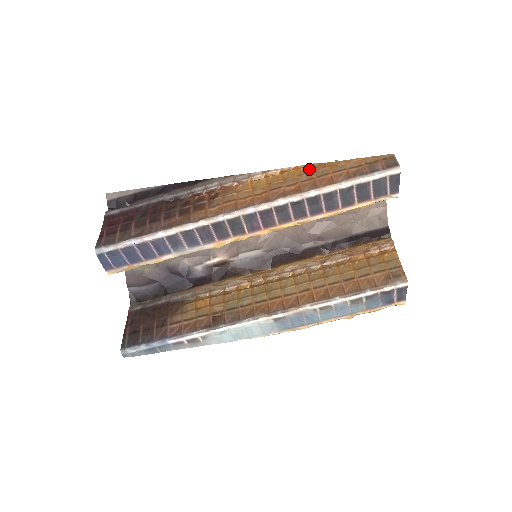
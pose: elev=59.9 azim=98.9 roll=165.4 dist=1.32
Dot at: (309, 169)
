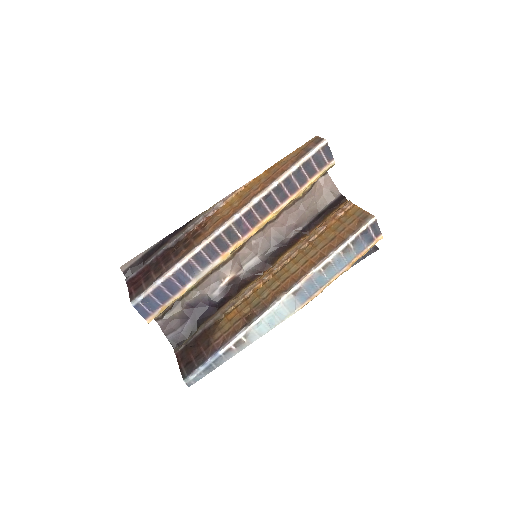
Dot at: (264, 174)
